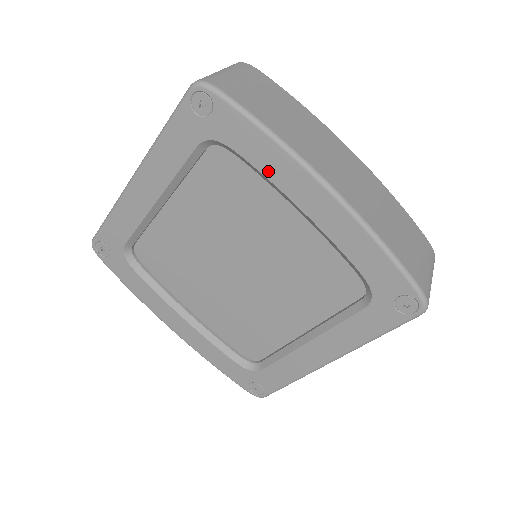
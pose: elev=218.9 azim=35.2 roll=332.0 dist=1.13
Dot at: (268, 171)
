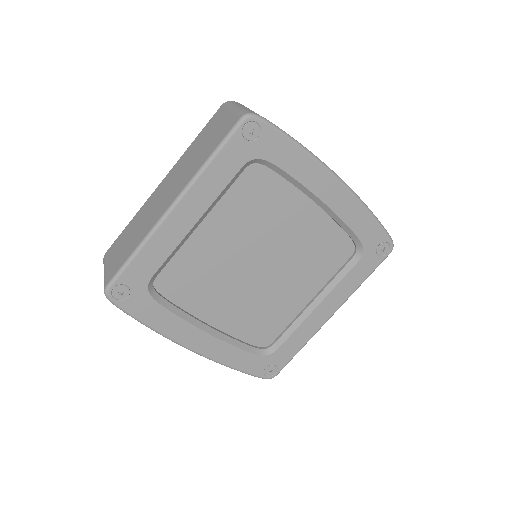
Dot at: (299, 176)
